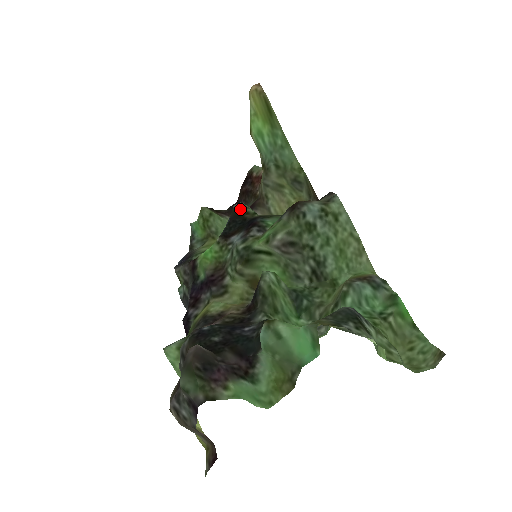
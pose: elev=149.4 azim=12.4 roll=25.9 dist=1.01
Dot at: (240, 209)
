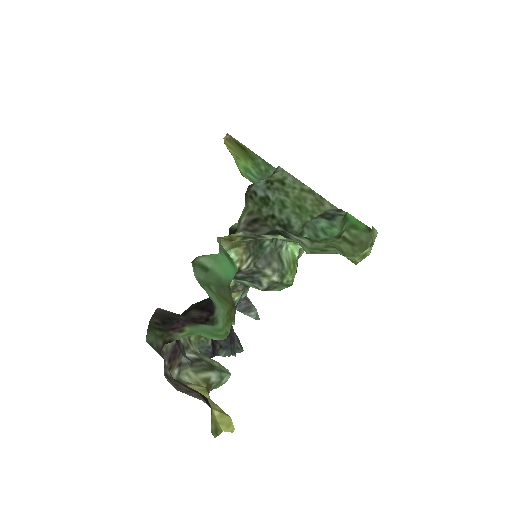
Dot at: (235, 227)
